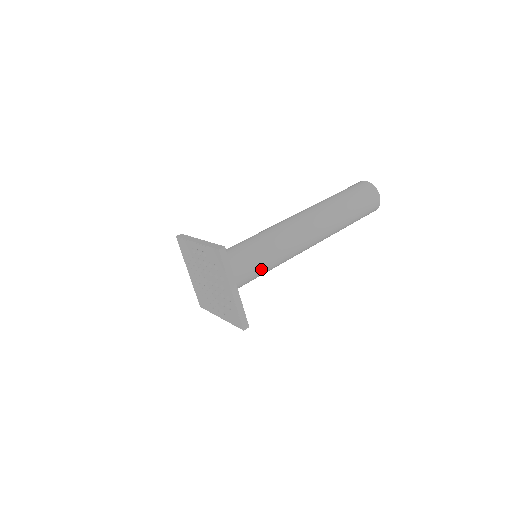
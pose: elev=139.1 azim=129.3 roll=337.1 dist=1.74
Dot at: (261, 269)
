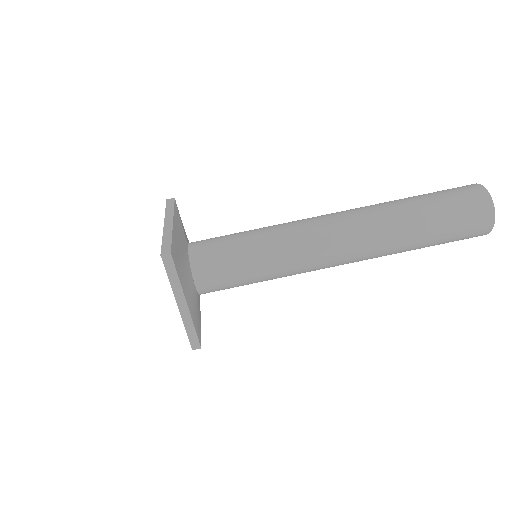
Dot at: (248, 279)
